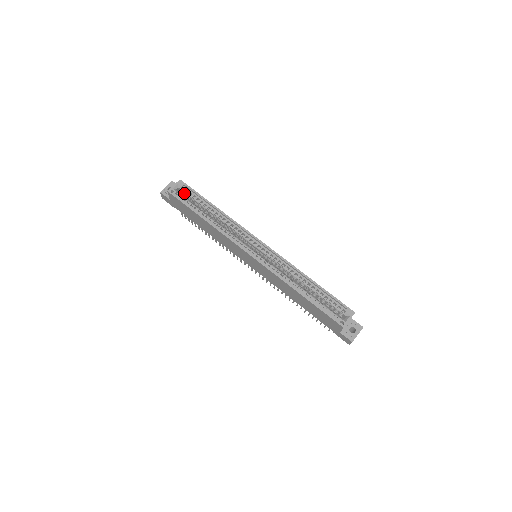
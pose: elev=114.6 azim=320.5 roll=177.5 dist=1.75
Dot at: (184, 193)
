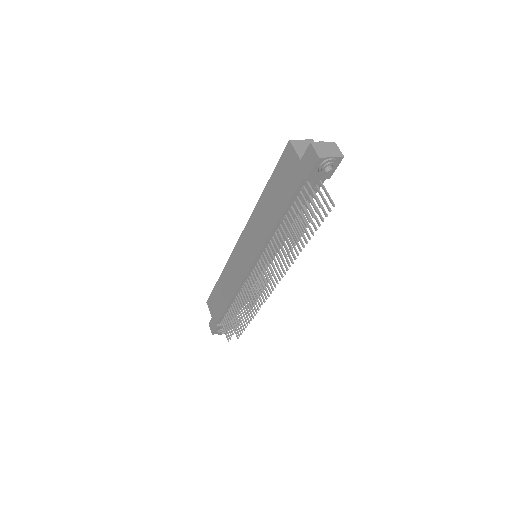
Dot at: occluded
